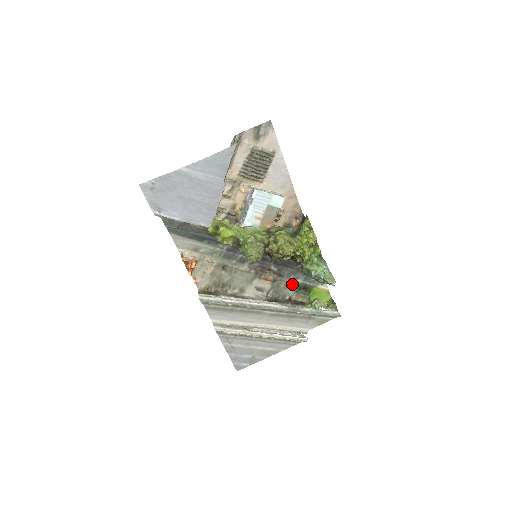
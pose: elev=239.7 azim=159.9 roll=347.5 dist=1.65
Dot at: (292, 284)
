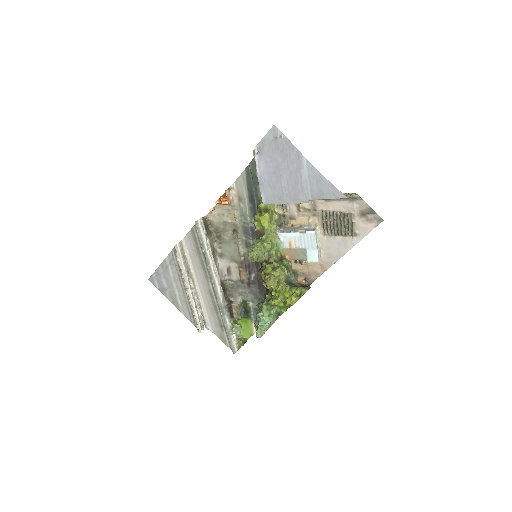
Dot at: (246, 299)
